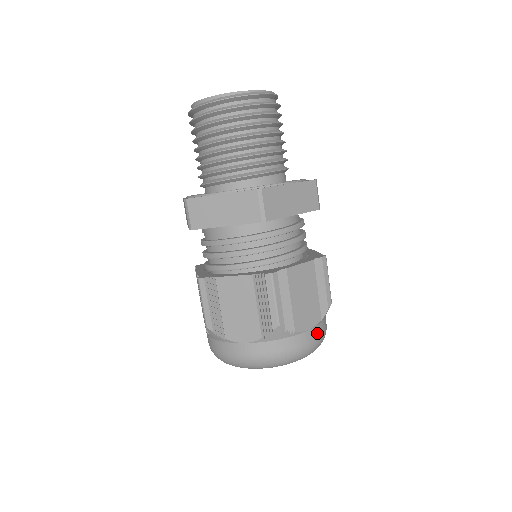
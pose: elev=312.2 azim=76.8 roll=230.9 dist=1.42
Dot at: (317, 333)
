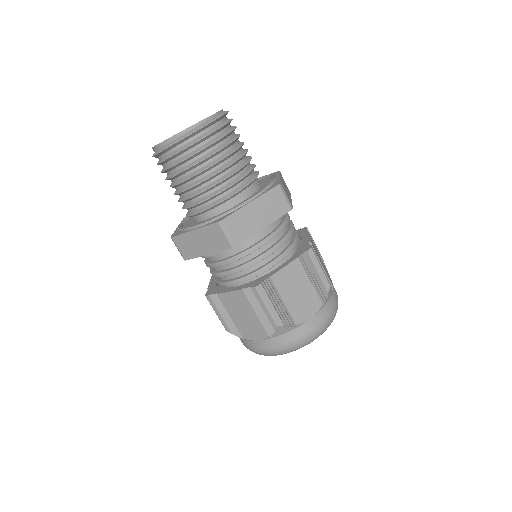
Dot at: occluded
